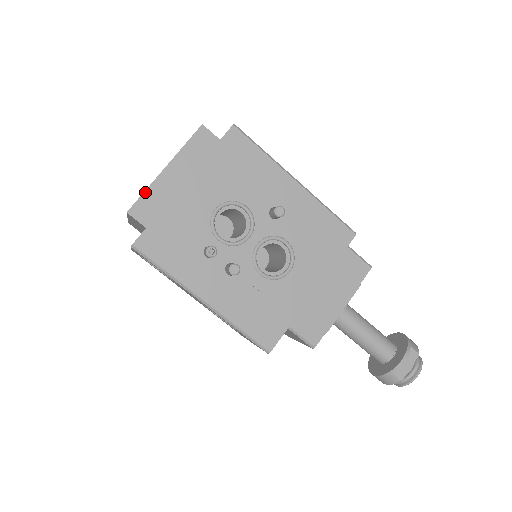
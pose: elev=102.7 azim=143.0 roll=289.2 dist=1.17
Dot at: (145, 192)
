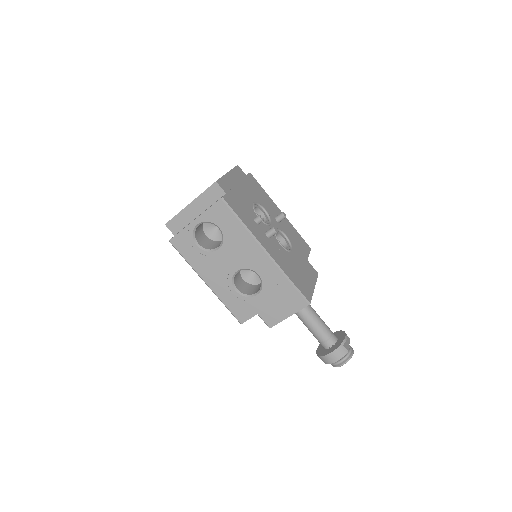
Dot at: (222, 177)
